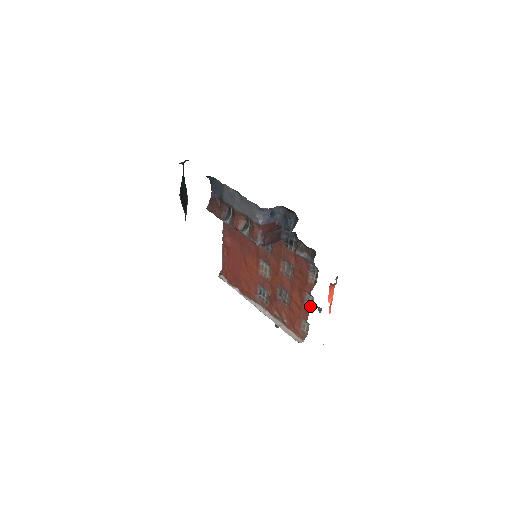
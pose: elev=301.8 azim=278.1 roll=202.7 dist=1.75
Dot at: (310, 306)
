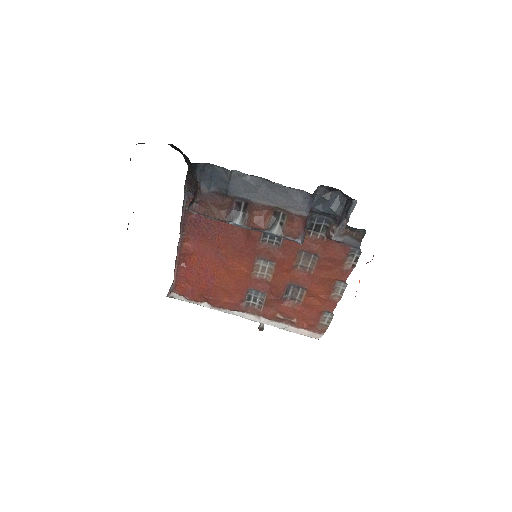
Dot at: (339, 295)
